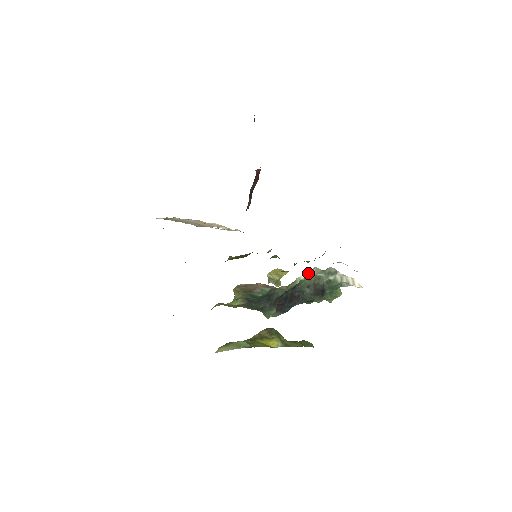
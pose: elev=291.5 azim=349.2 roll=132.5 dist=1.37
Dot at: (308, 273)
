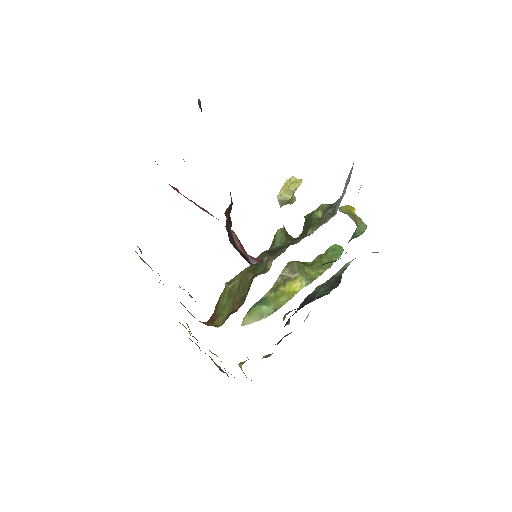
Dot at: occluded
